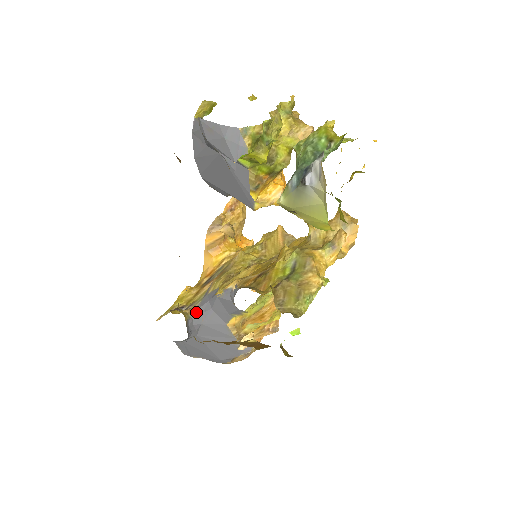
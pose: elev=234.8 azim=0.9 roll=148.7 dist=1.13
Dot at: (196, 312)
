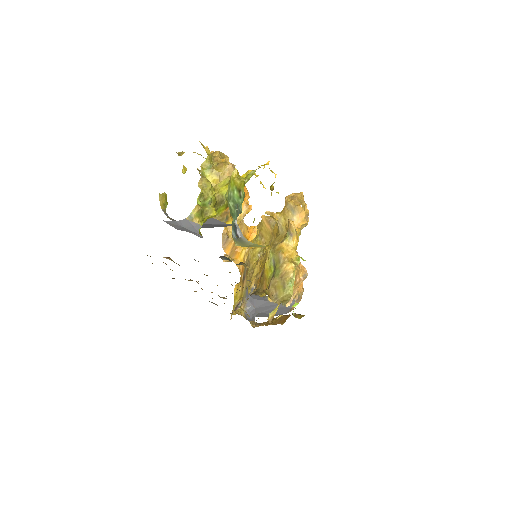
Dot at: (247, 305)
